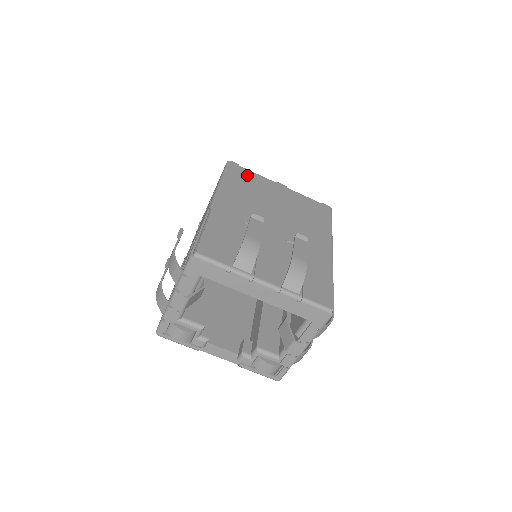
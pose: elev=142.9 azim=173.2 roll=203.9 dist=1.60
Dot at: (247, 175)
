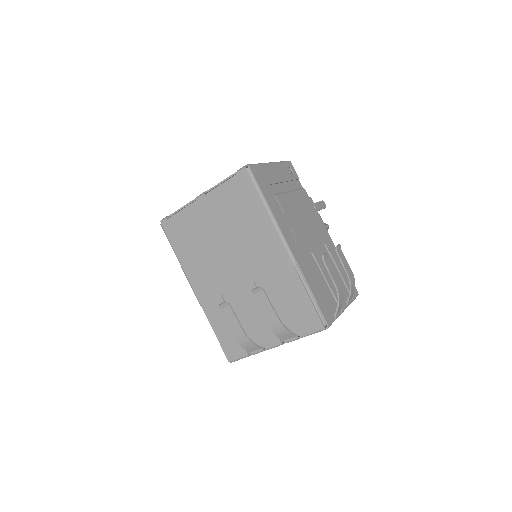
Dot at: (180, 227)
